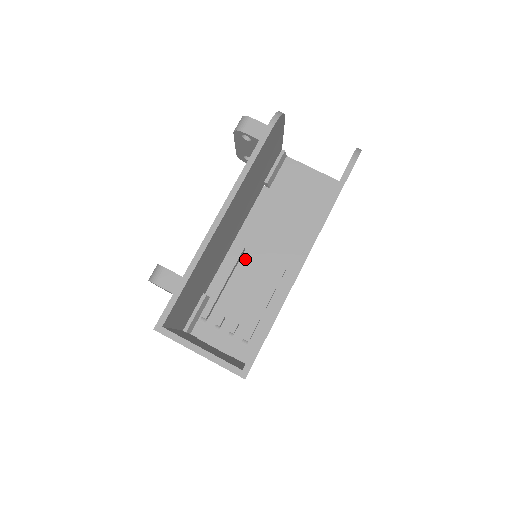
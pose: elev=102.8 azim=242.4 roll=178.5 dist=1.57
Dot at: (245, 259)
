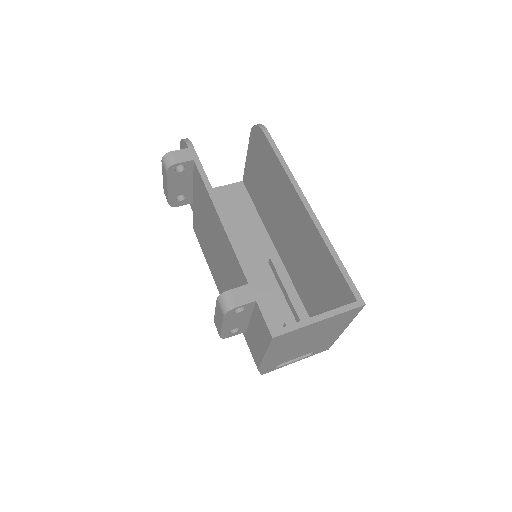
Dot at: occluded
